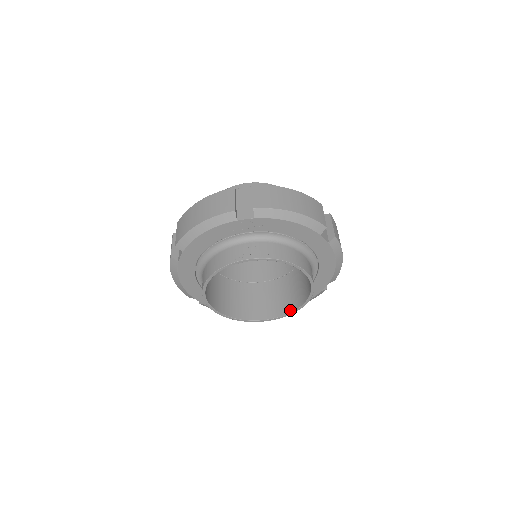
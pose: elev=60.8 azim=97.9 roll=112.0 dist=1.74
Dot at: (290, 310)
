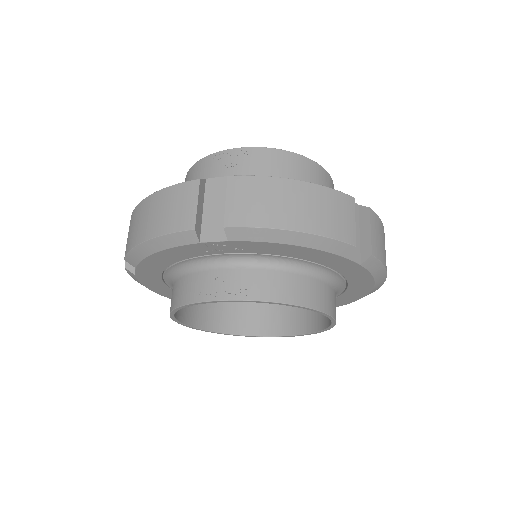
Dot at: (306, 330)
